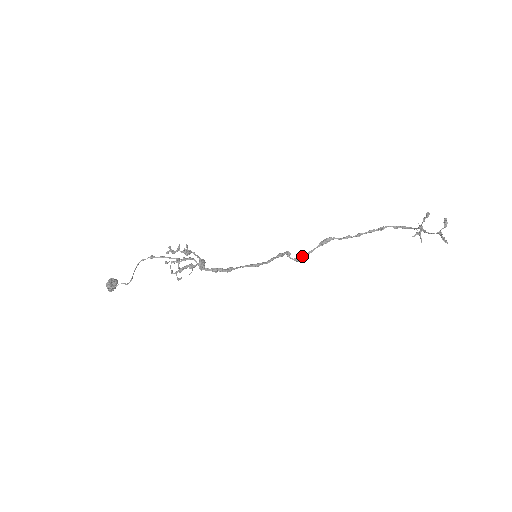
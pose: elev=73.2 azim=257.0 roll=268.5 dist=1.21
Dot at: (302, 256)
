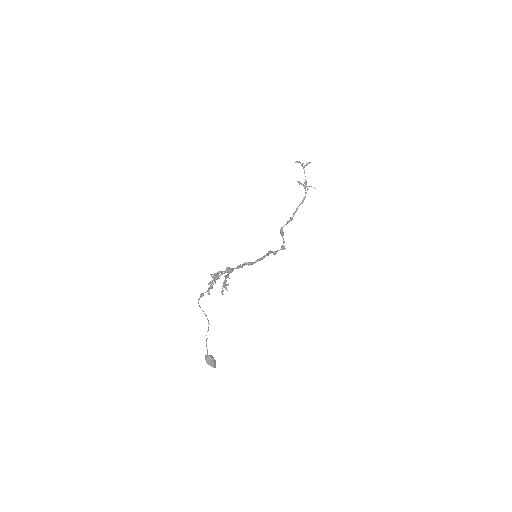
Dot at: (282, 245)
